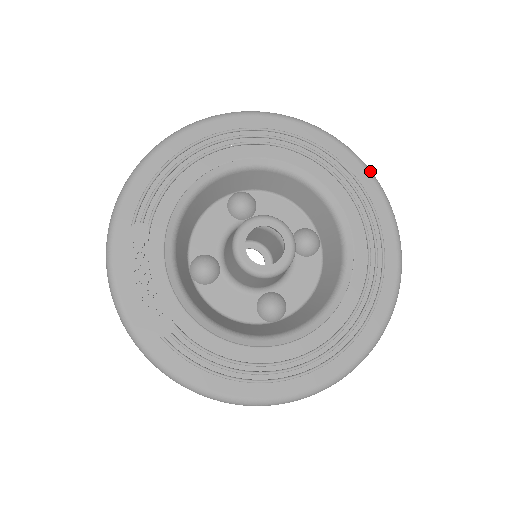
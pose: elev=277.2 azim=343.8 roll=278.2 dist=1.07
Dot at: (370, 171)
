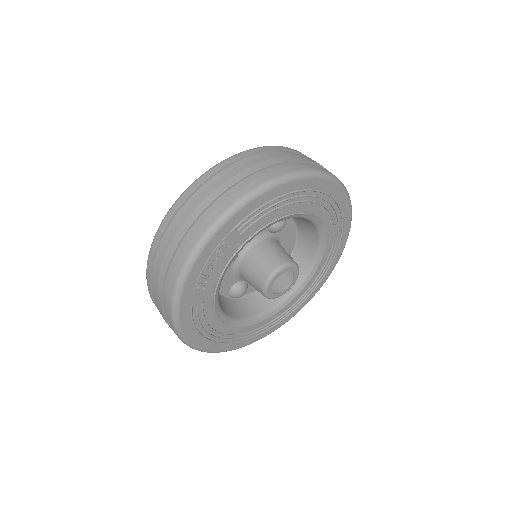
Dot at: occluded
